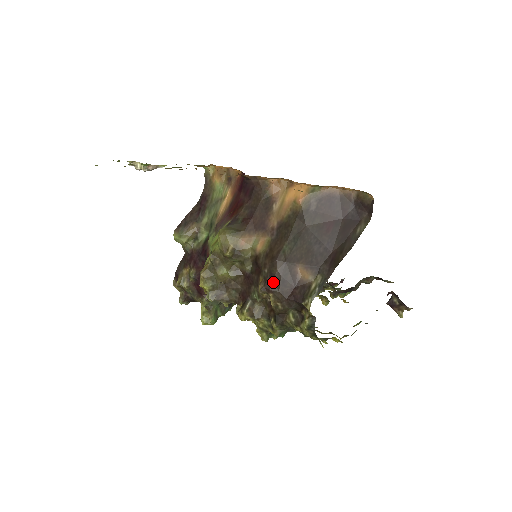
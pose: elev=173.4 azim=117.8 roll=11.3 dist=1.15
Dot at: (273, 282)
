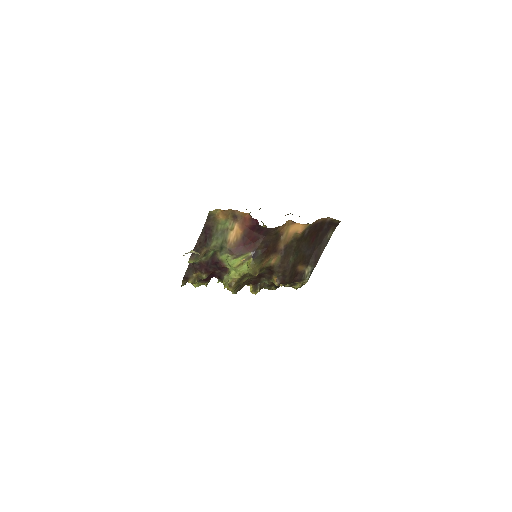
Dot at: (285, 279)
